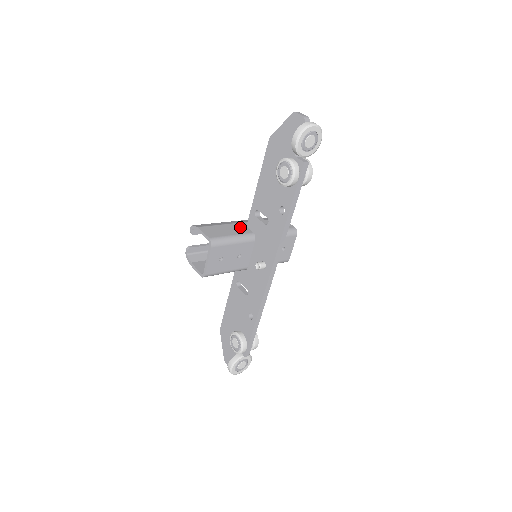
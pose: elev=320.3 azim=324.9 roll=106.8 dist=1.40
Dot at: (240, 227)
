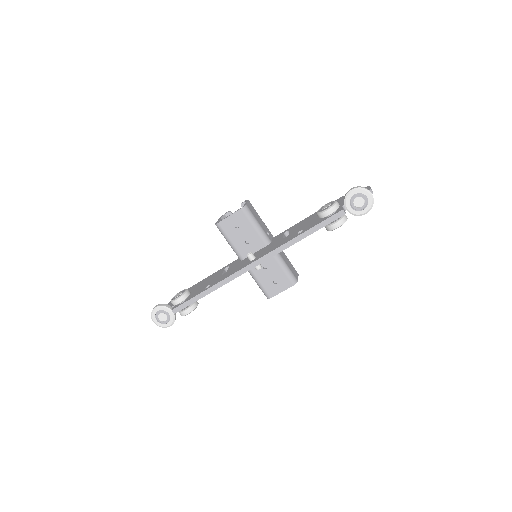
Dot at: (269, 233)
